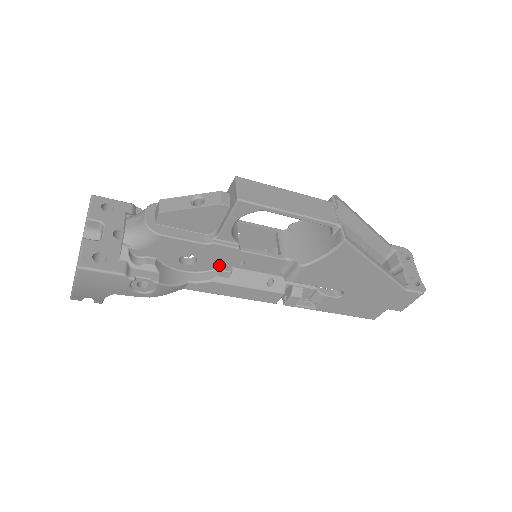
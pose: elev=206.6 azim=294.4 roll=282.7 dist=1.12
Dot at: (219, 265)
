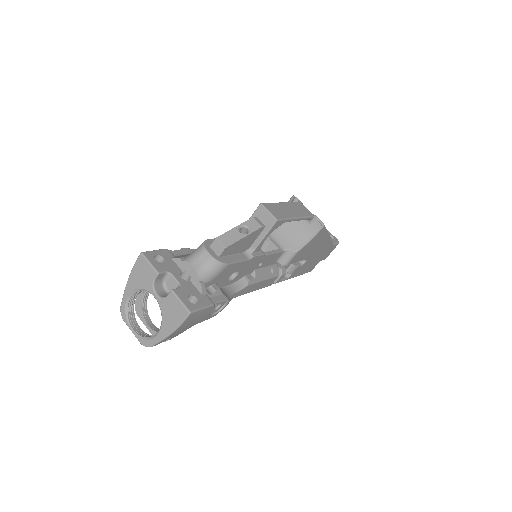
Dot at: (248, 272)
